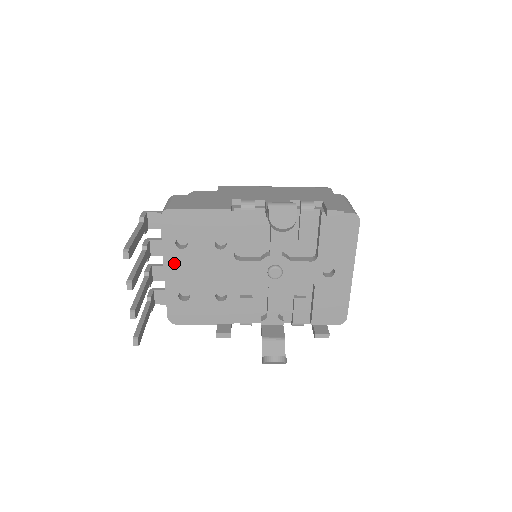
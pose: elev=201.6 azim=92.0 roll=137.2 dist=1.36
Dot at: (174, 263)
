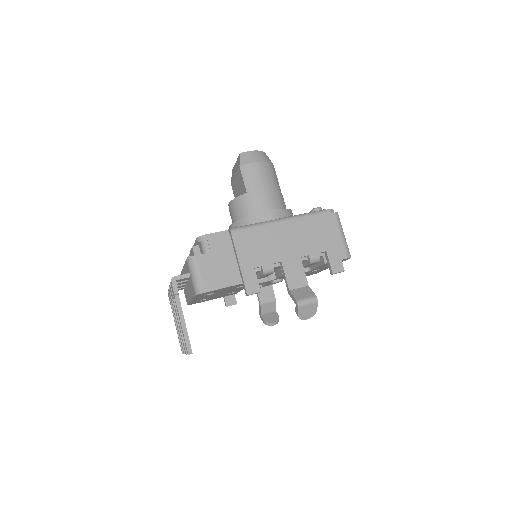
Dot at: (200, 298)
